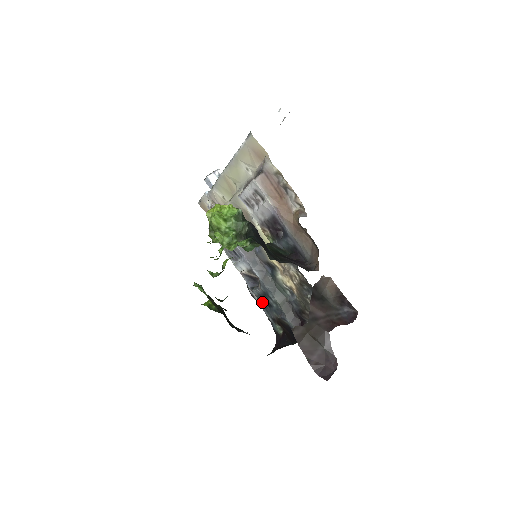
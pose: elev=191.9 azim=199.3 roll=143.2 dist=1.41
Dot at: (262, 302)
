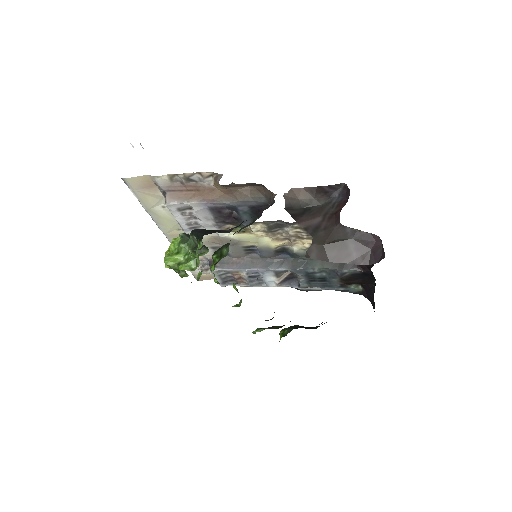
Dot at: (318, 285)
